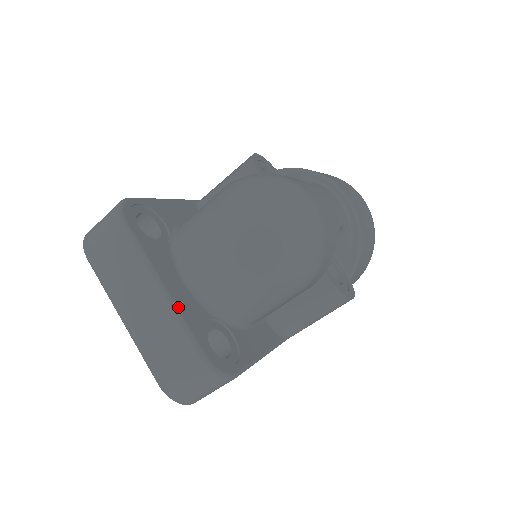
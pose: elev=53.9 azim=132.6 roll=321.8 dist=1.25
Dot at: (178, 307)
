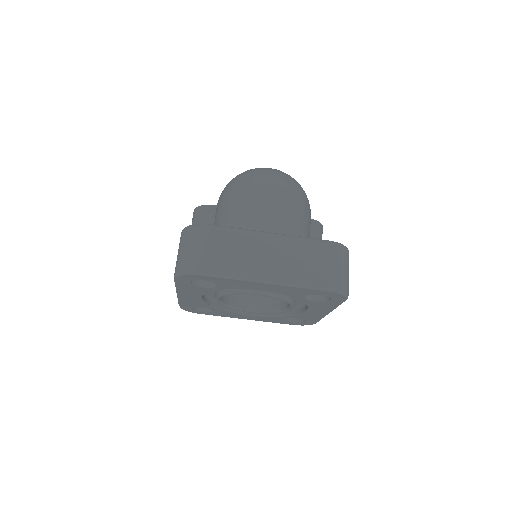
Dot at: (288, 235)
